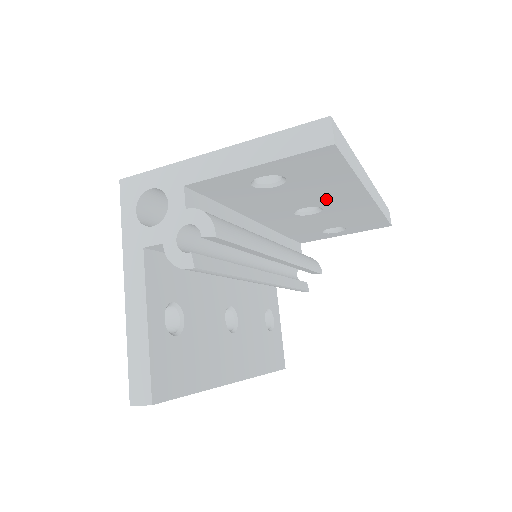
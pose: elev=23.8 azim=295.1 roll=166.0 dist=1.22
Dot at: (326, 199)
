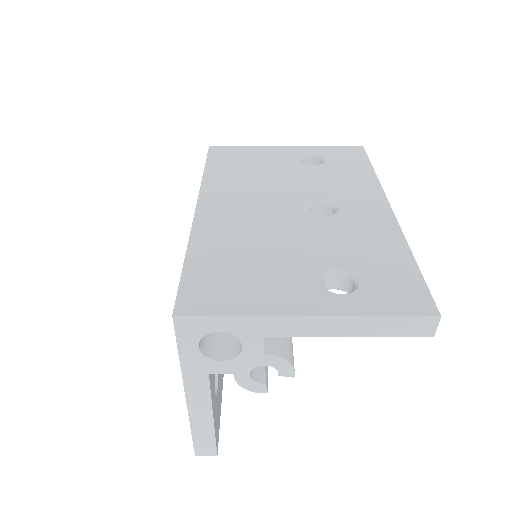
Dot at: occluded
